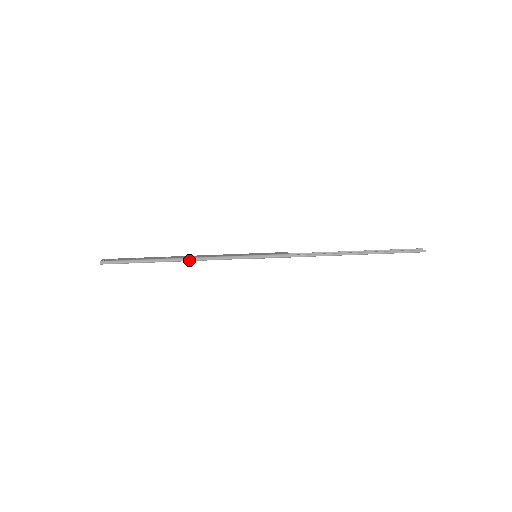
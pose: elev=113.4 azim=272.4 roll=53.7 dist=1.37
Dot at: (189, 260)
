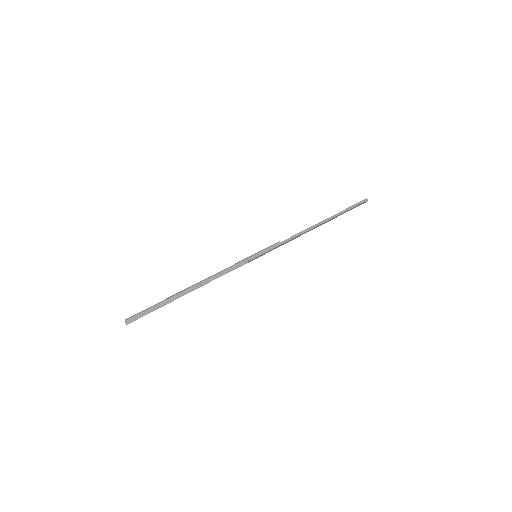
Dot at: (205, 281)
